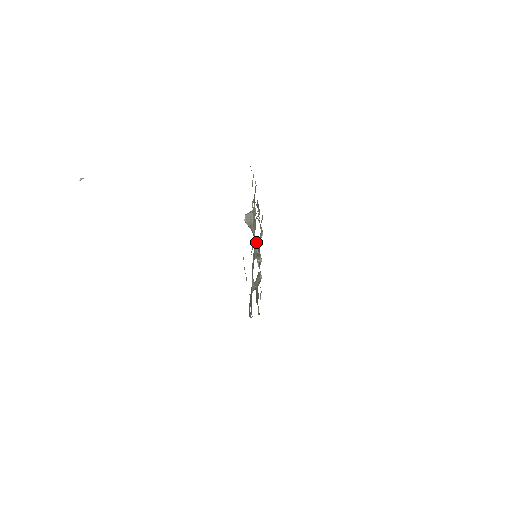
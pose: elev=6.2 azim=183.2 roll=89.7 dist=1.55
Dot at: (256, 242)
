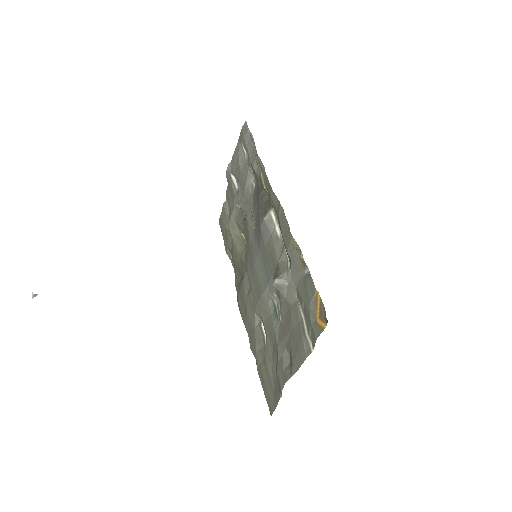
Dot at: (278, 298)
